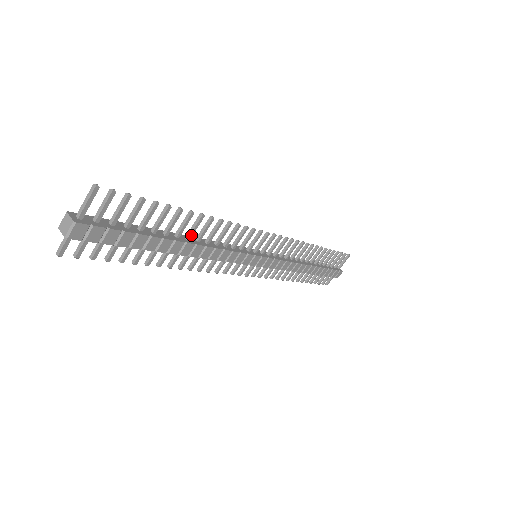
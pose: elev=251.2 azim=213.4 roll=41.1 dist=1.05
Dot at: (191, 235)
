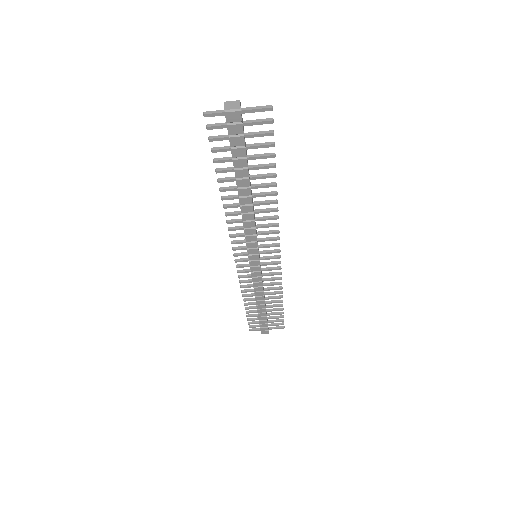
Dot at: (257, 196)
